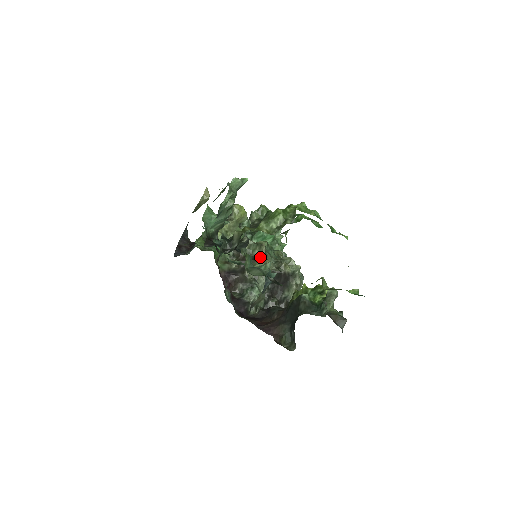
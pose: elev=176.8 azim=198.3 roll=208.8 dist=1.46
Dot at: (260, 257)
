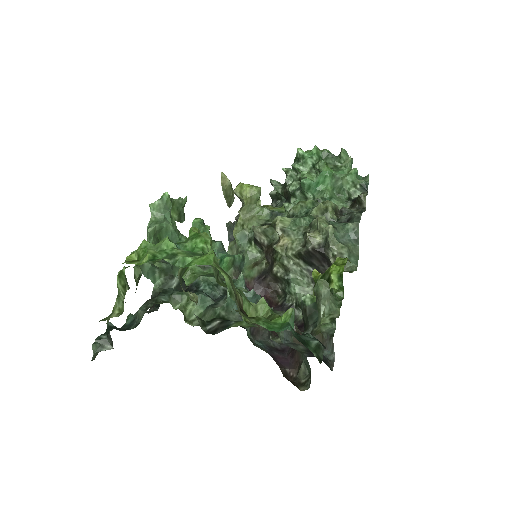
Dot at: (276, 244)
